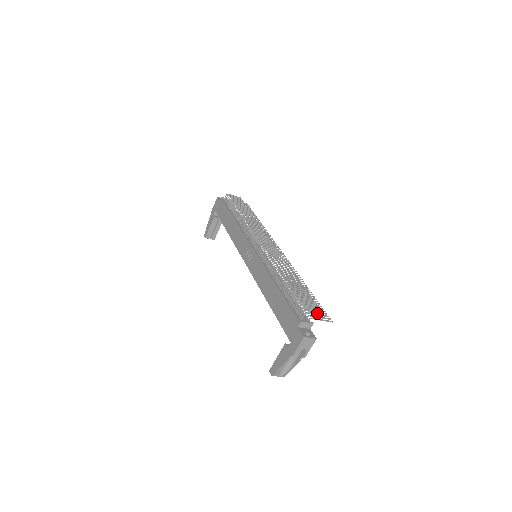
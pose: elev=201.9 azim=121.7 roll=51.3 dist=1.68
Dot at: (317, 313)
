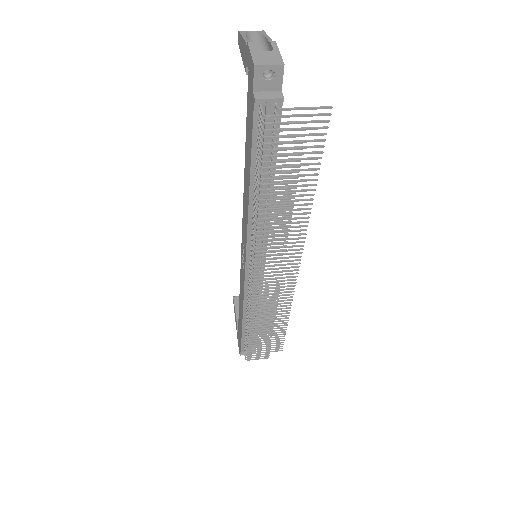
Dot at: occluded
